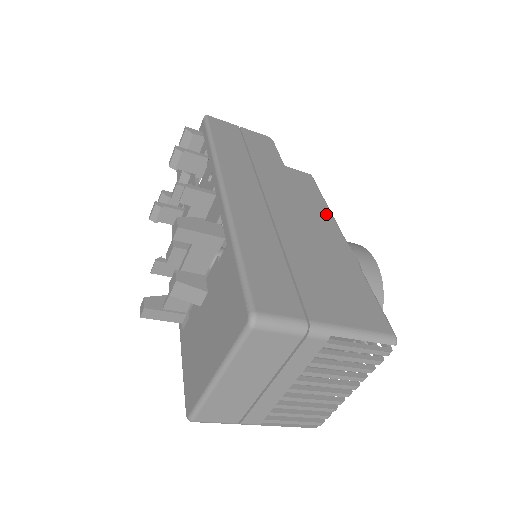
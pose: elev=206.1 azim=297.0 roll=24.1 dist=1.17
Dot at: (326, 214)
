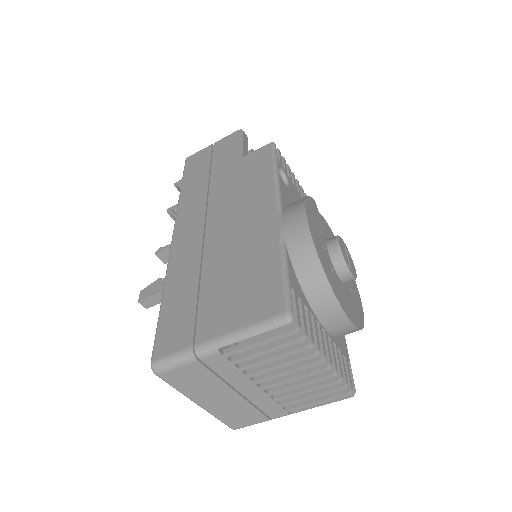
Dot at: (267, 190)
